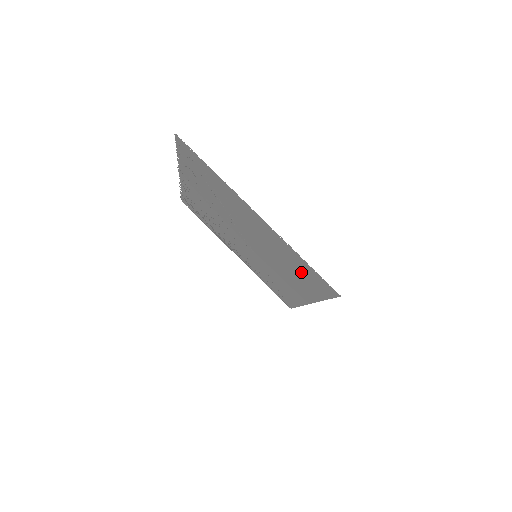
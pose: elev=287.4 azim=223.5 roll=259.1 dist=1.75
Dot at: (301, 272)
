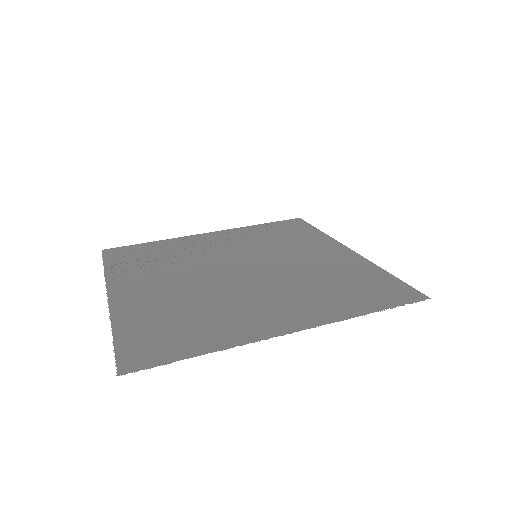
Dot at: (355, 288)
